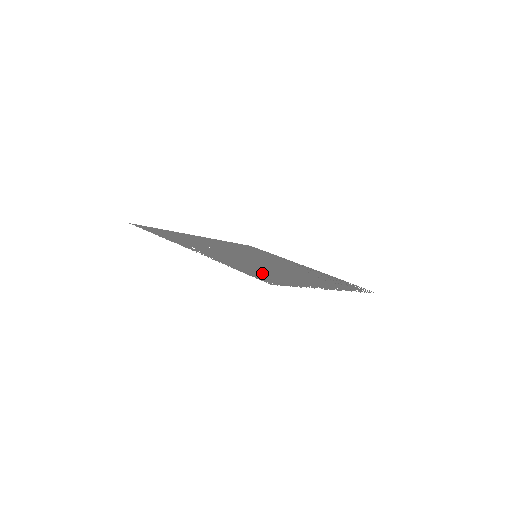
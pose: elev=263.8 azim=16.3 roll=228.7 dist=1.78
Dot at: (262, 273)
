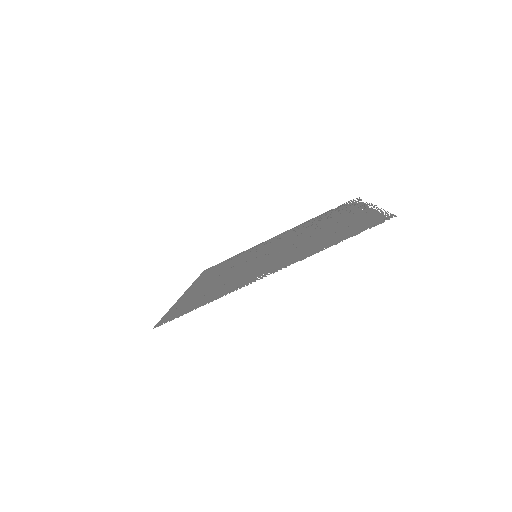
Dot at: (345, 231)
